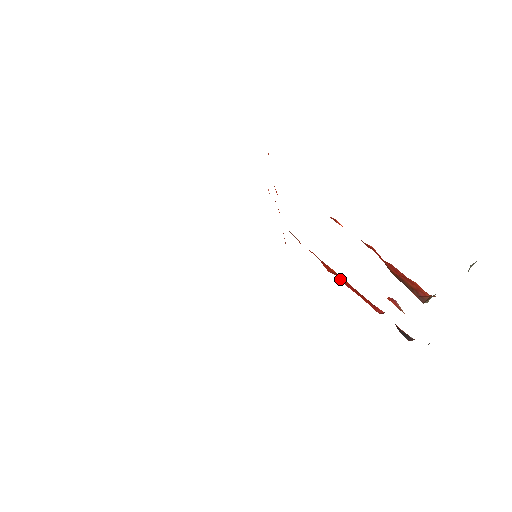
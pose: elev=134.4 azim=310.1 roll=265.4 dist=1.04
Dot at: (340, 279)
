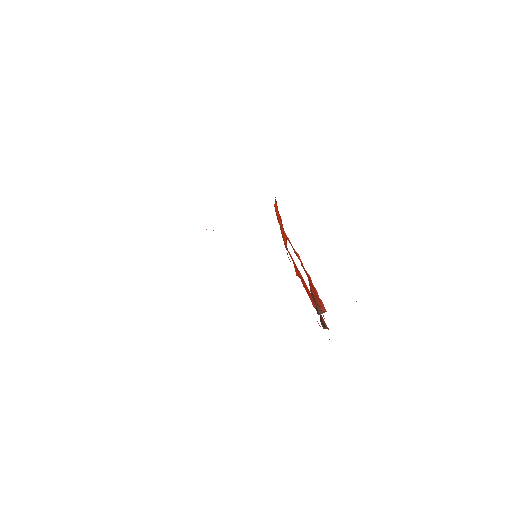
Dot at: (302, 282)
